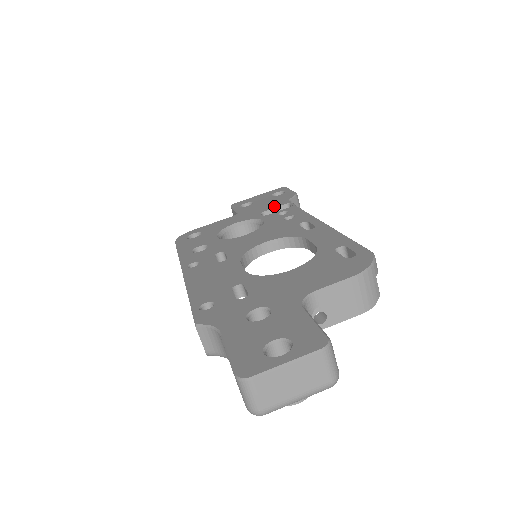
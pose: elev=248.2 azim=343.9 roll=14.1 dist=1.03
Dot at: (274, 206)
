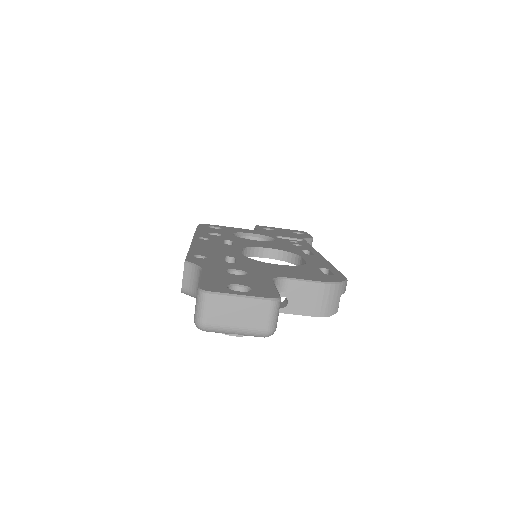
Dot at: (290, 236)
